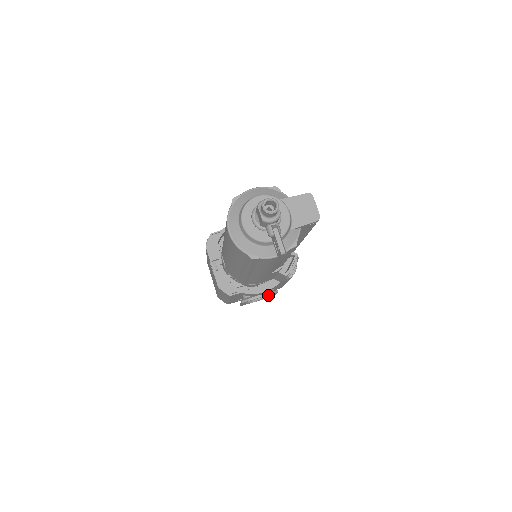
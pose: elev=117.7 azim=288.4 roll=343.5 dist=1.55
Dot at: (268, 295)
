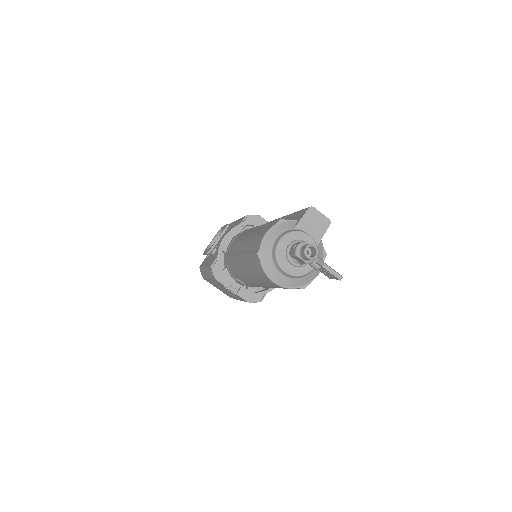
Dot at: occluded
